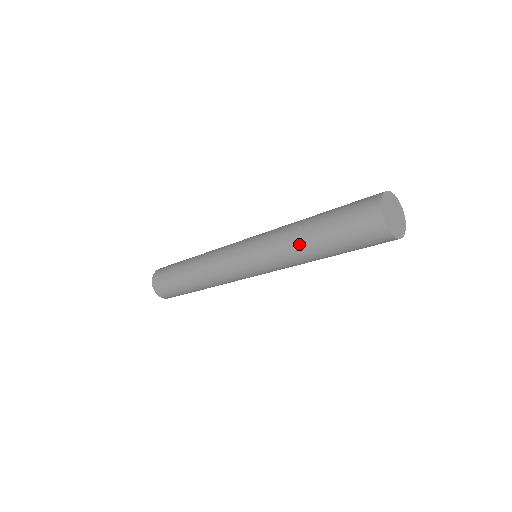
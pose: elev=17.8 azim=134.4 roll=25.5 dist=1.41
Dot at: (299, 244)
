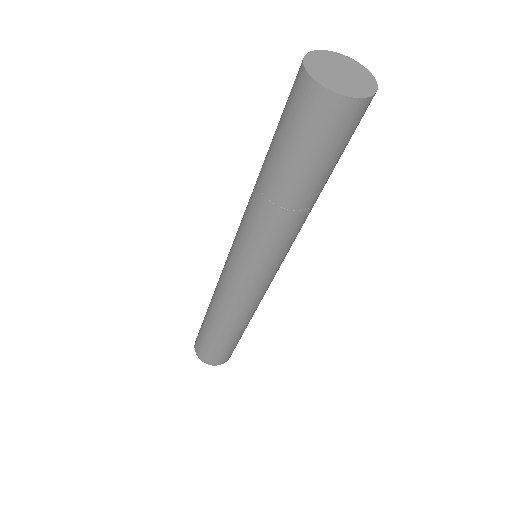
Dot at: (256, 183)
